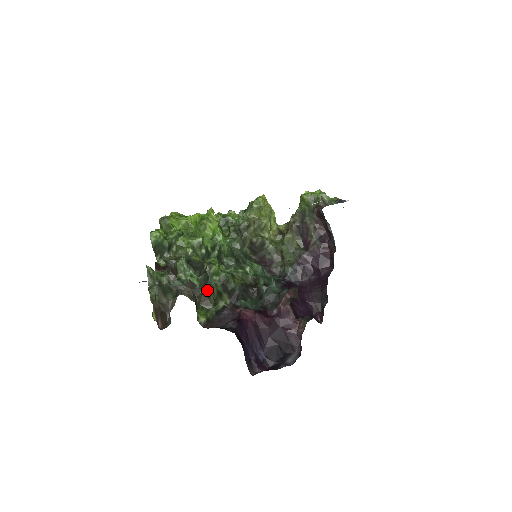
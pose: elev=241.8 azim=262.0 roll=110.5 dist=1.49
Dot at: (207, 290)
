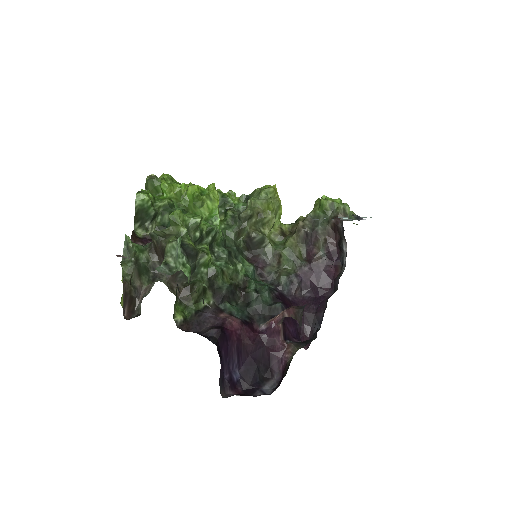
Dot at: (192, 283)
